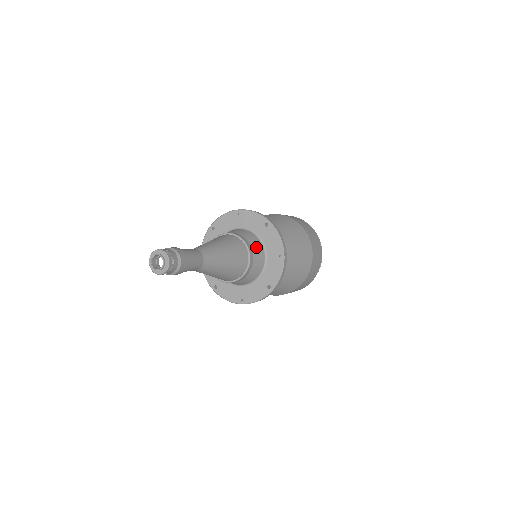
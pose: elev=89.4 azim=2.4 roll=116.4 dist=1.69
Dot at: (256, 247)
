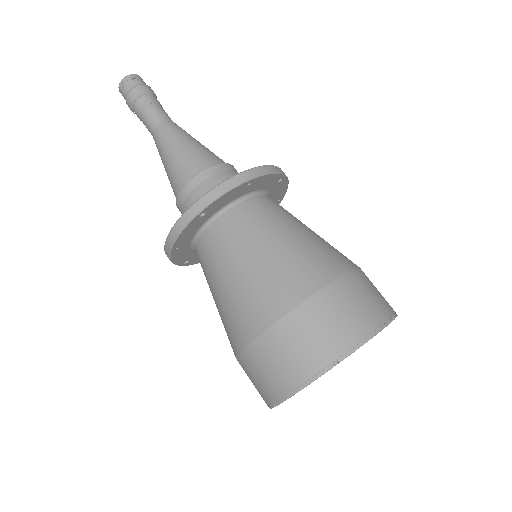
Dot at: occluded
